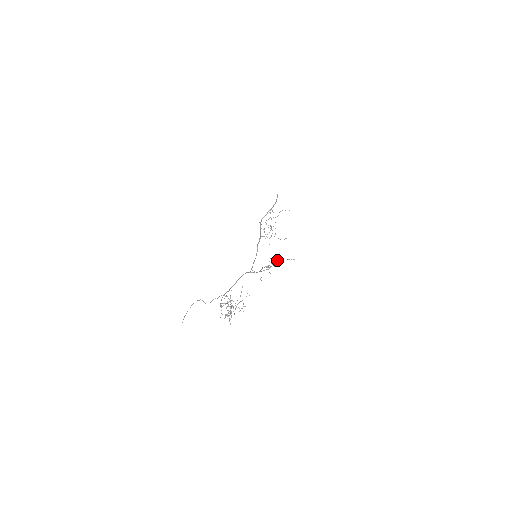
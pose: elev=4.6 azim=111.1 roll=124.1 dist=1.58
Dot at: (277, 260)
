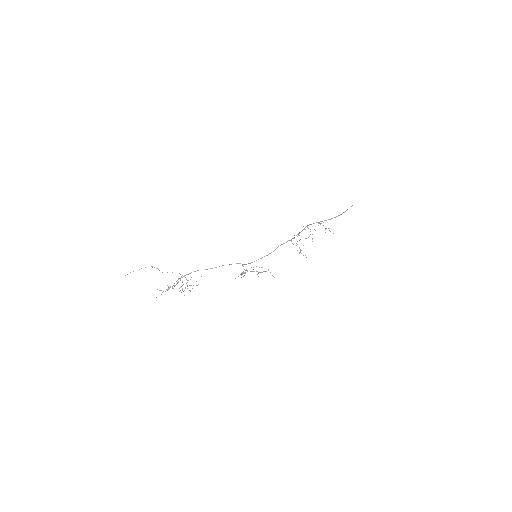
Dot at: occluded
